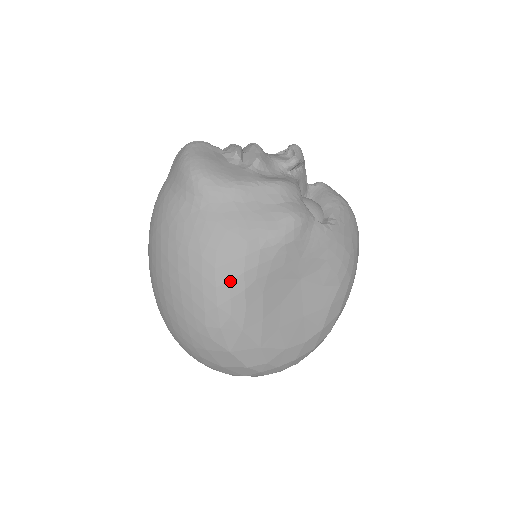
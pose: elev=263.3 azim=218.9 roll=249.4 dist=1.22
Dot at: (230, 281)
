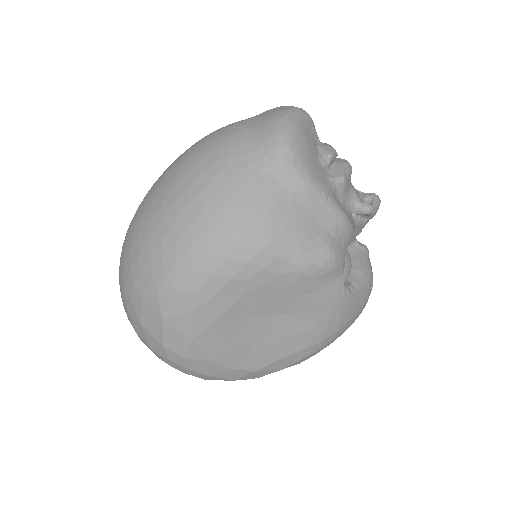
Dot at: (226, 259)
